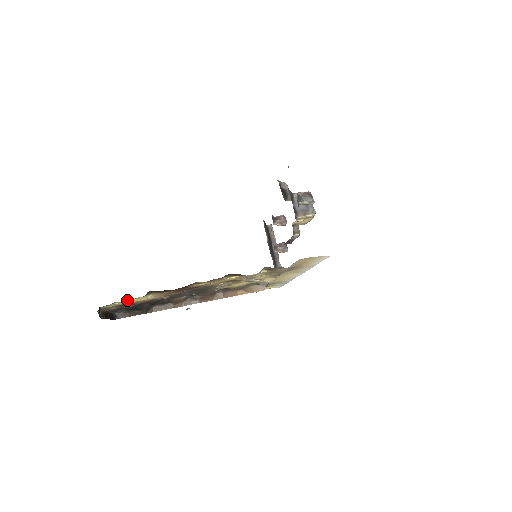
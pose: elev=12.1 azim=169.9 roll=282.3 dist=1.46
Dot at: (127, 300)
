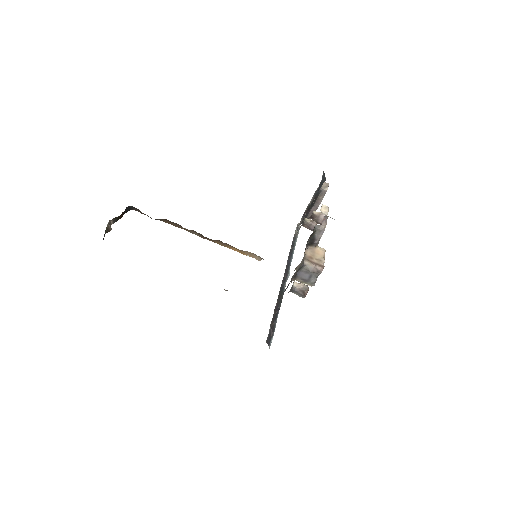
Dot at: occluded
